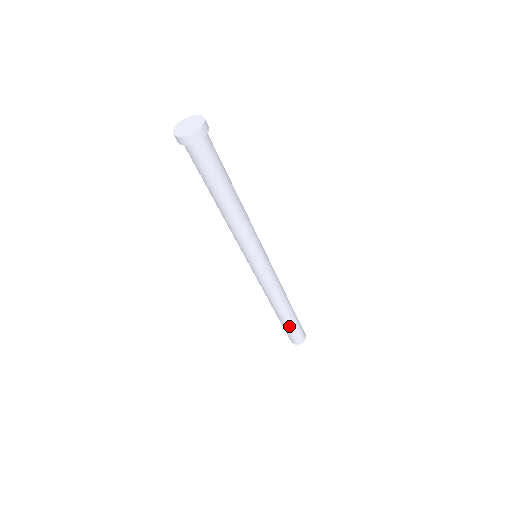
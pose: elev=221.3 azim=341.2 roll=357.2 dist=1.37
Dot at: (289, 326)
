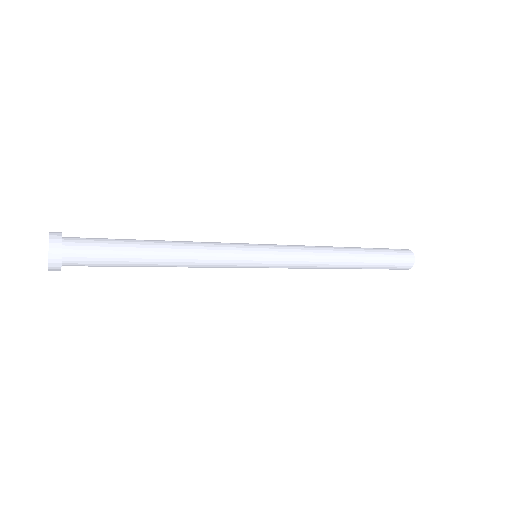
Dot at: occluded
